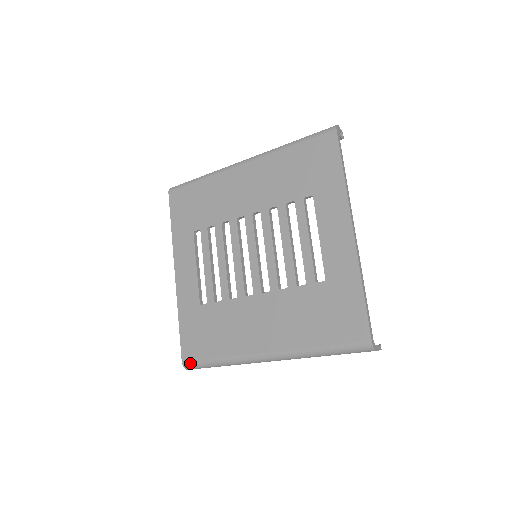
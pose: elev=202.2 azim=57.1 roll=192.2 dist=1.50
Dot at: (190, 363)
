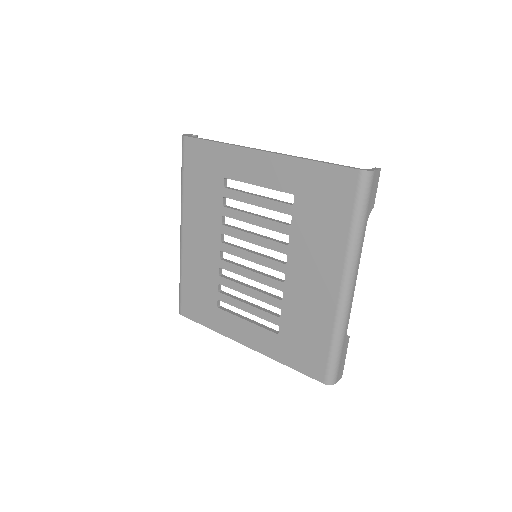
Dot at: (327, 375)
